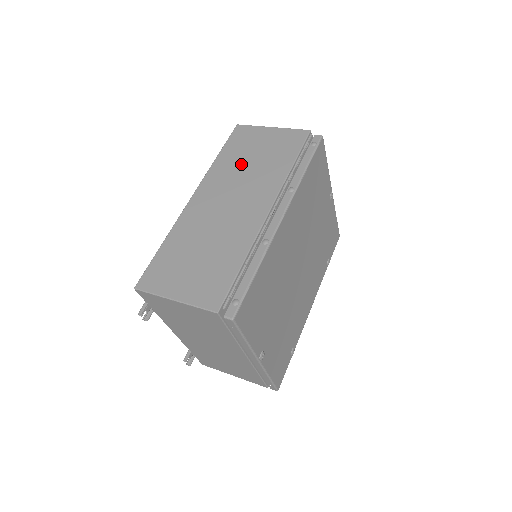
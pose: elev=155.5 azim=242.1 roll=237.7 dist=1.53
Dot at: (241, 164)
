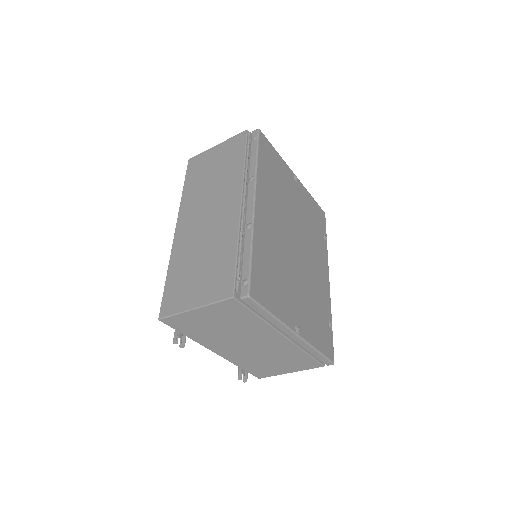
Dot at: (204, 184)
